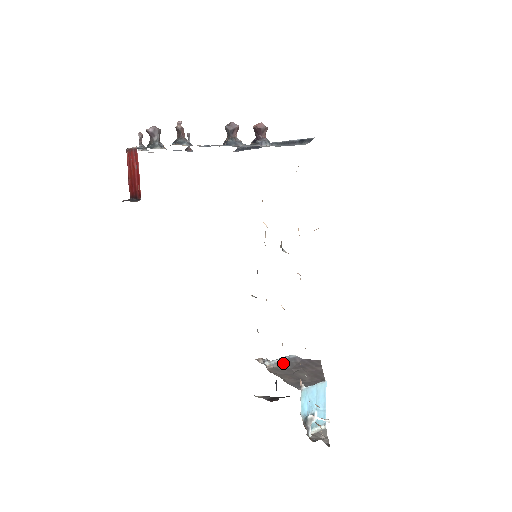
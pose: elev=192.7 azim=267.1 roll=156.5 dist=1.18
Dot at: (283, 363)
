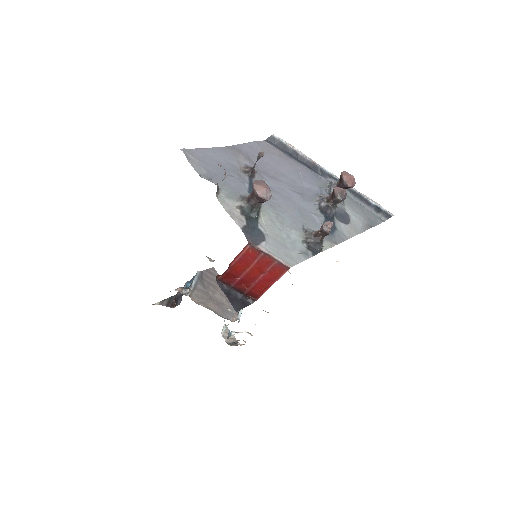
Dot at: occluded
